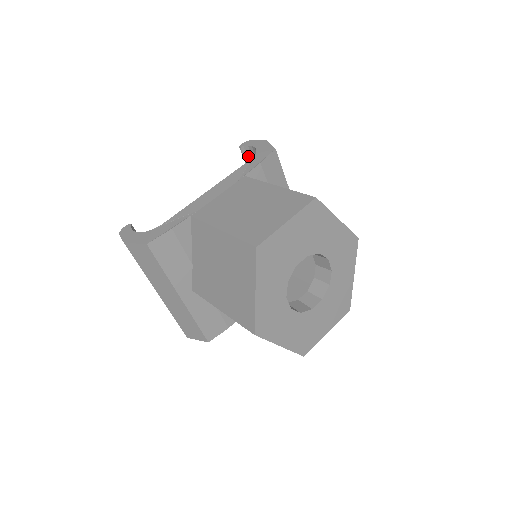
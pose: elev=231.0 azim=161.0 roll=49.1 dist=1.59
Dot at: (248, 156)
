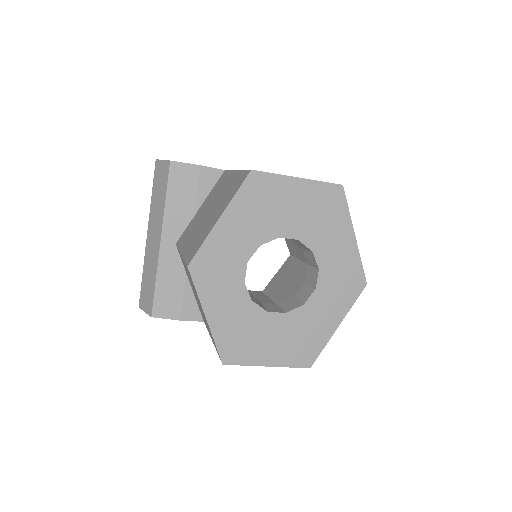
Dot at: occluded
